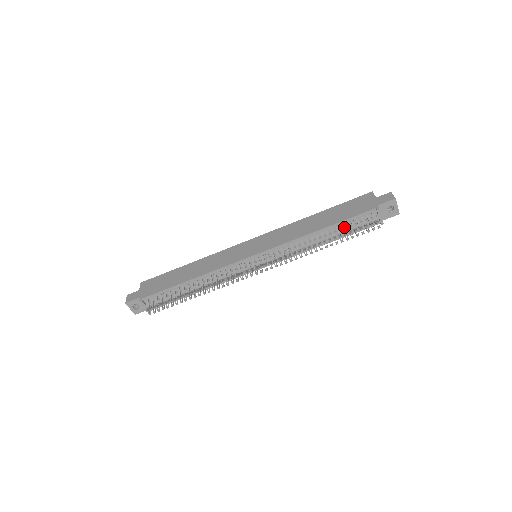
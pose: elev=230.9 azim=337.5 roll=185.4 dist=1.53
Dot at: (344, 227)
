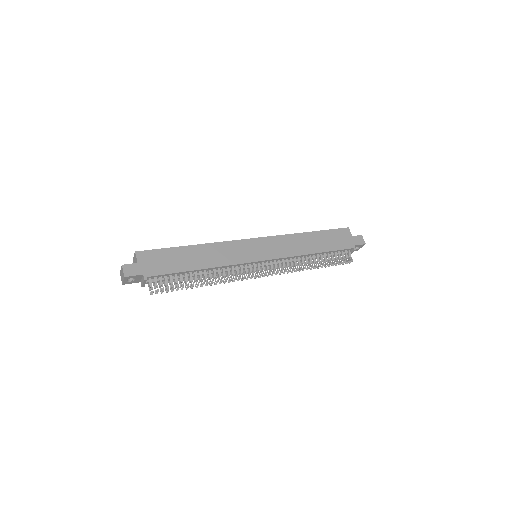
Dot at: (328, 254)
